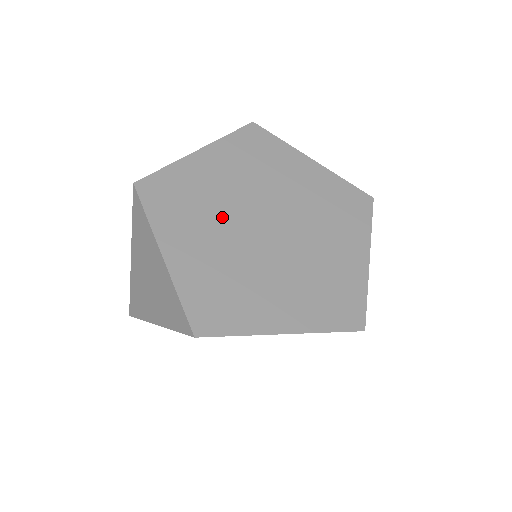
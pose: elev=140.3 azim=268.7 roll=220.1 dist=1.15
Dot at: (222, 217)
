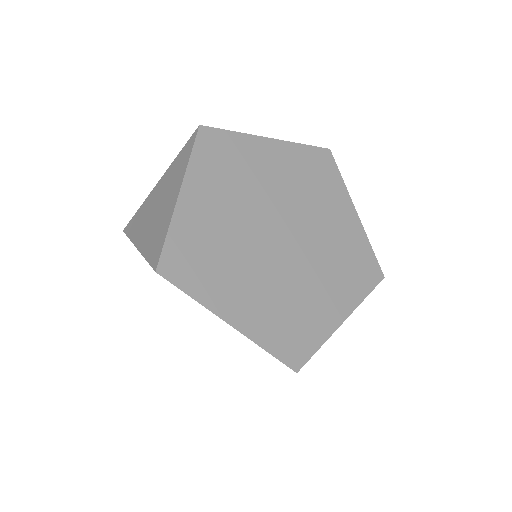
Dot at: (249, 200)
